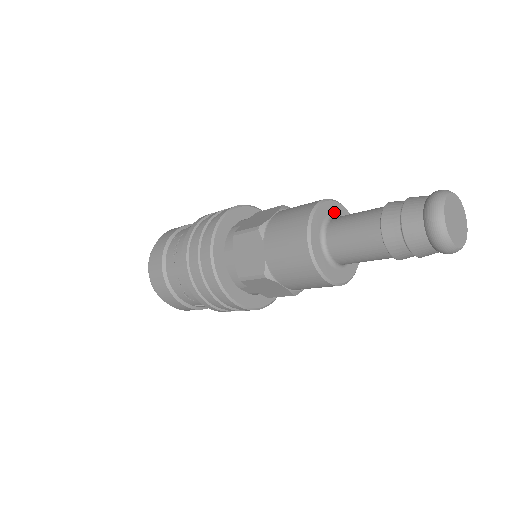
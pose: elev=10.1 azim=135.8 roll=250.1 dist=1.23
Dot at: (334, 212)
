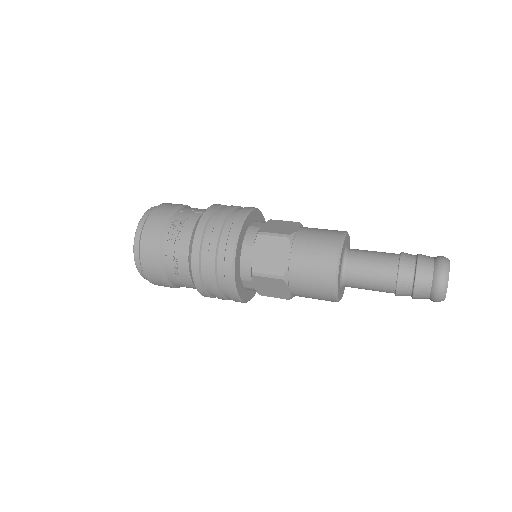
Dot at: (343, 251)
